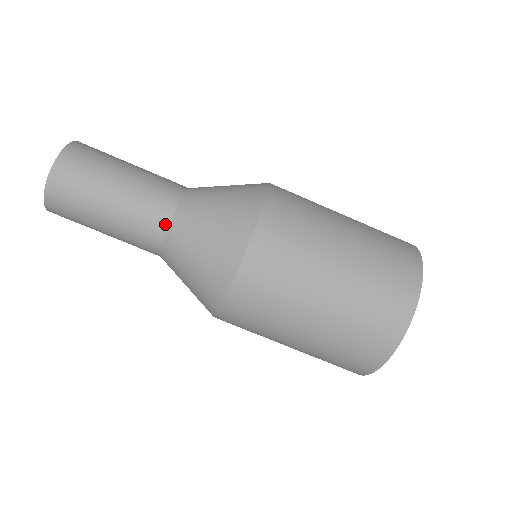
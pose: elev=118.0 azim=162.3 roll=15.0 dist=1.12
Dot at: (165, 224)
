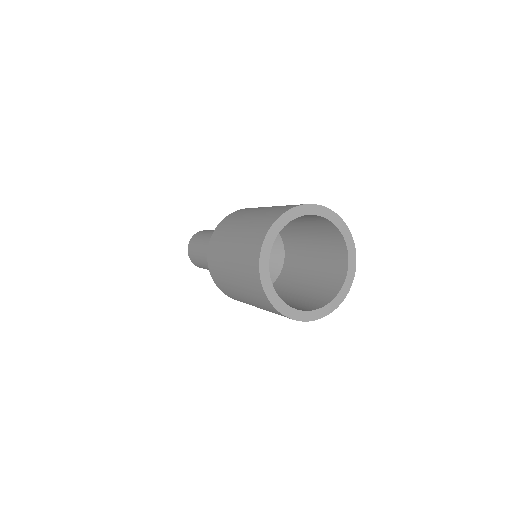
Dot at: occluded
